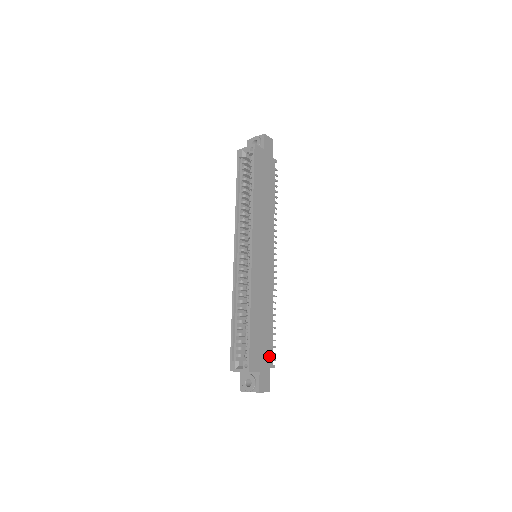
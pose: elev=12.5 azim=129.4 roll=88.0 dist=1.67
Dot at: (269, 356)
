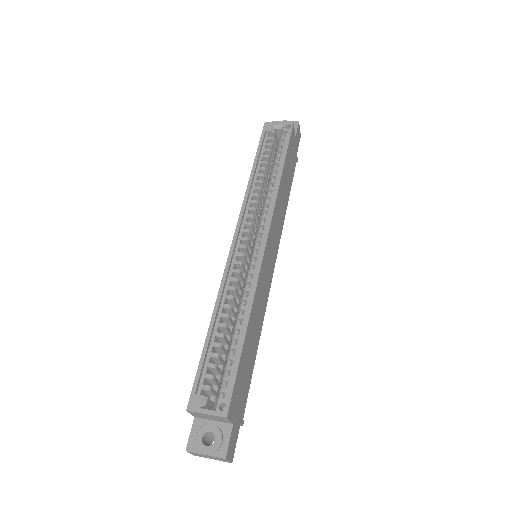
Dot at: (244, 403)
